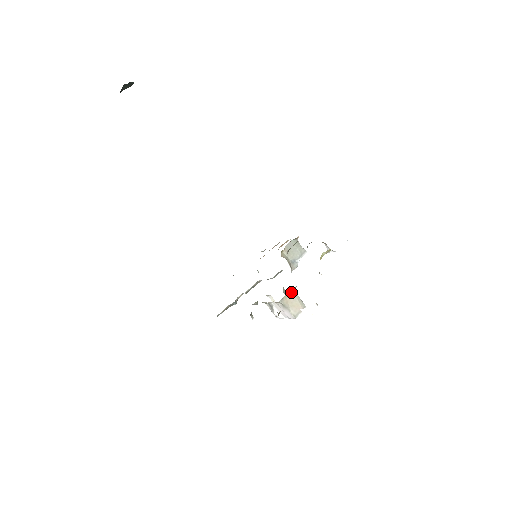
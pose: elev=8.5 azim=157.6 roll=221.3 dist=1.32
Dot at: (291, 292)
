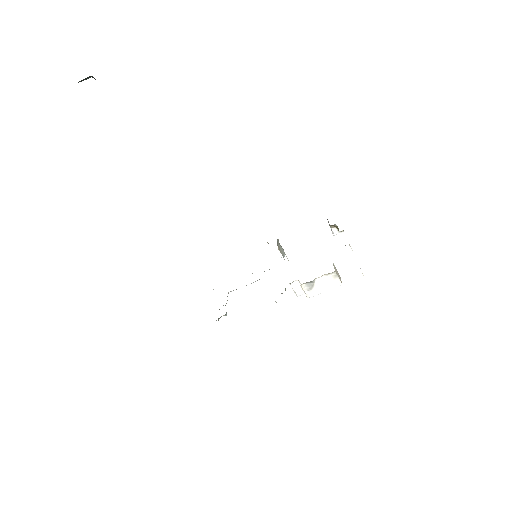
Dot at: (333, 264)
